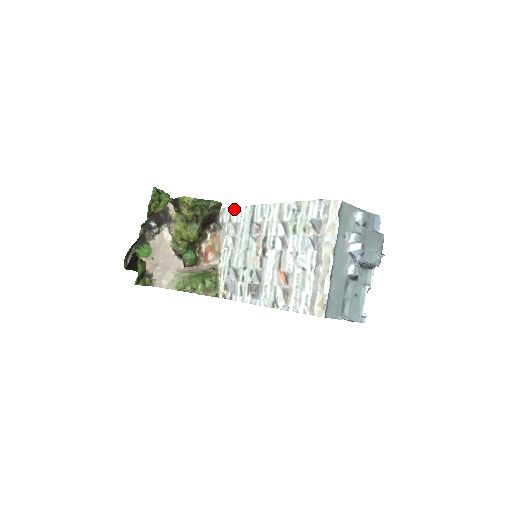
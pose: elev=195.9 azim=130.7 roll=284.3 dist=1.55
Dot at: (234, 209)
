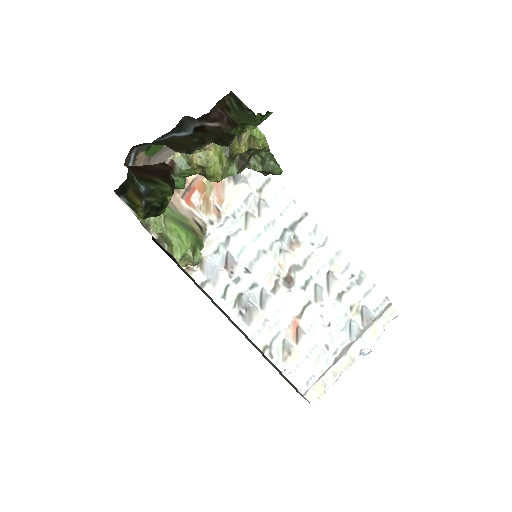
Dot at: (275, 184)
